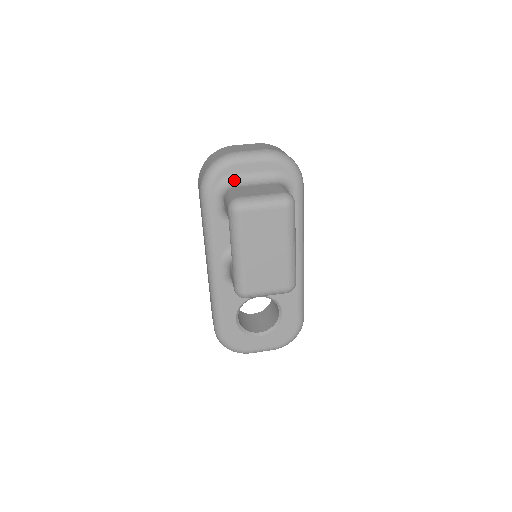
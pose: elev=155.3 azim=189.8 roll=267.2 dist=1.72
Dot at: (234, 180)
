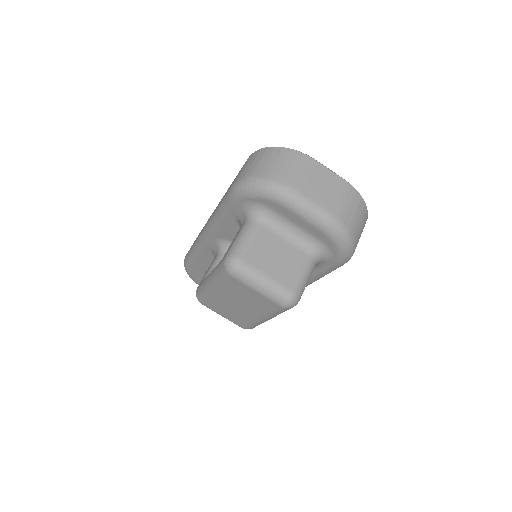
Dot at: (270, 215)
